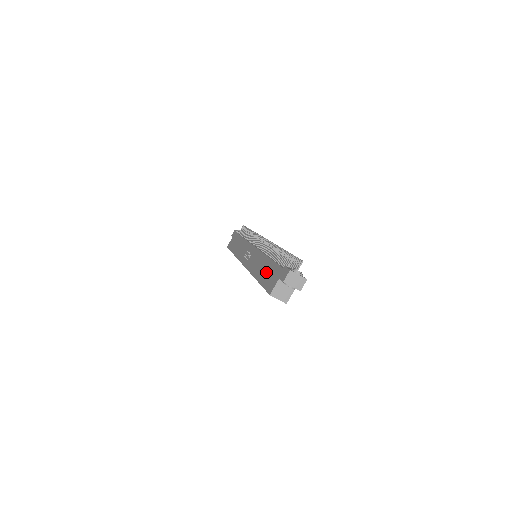
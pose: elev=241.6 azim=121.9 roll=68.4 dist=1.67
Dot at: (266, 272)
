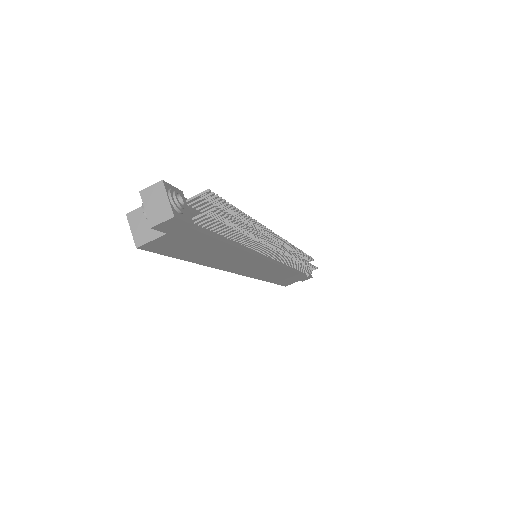
Dot at: occluded
